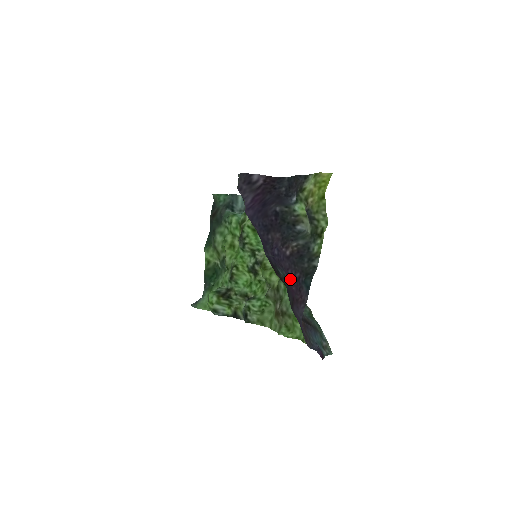
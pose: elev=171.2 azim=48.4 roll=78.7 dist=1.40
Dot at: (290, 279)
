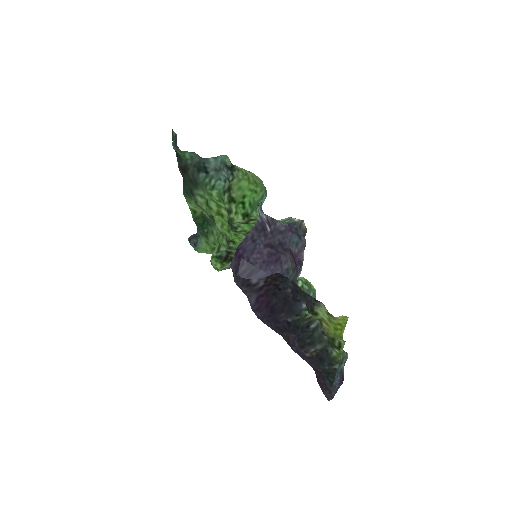
Dot at: occluded
